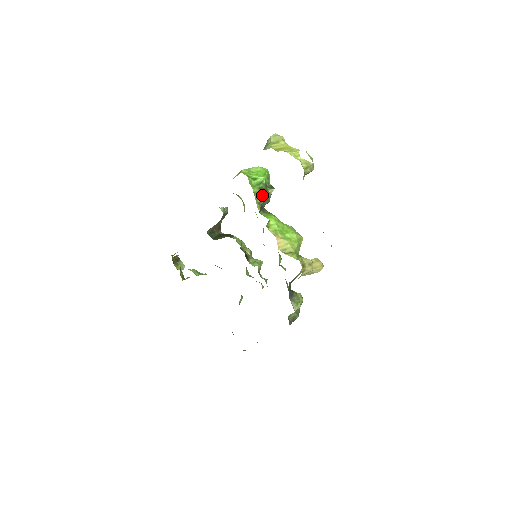
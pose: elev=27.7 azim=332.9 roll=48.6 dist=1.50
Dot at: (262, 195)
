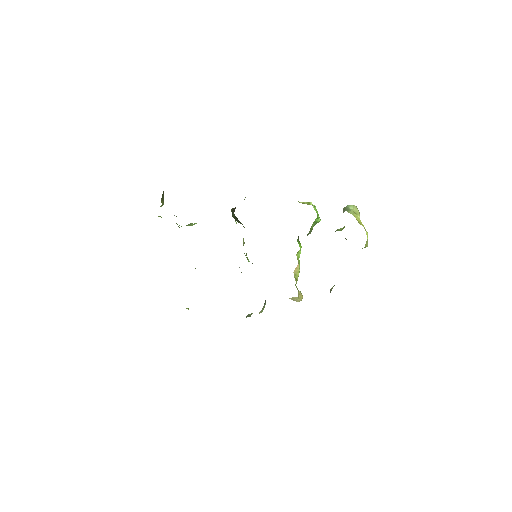
Dot at: occluded
